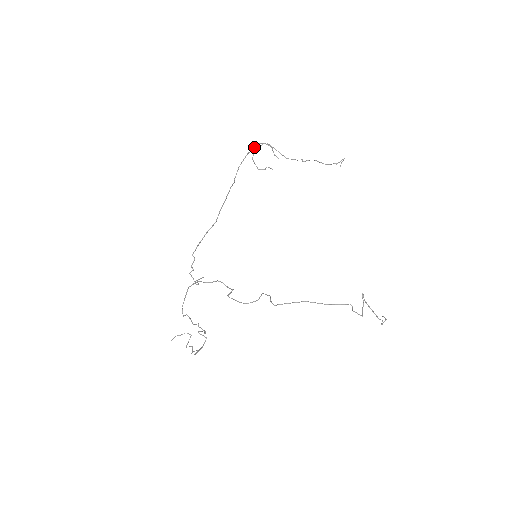
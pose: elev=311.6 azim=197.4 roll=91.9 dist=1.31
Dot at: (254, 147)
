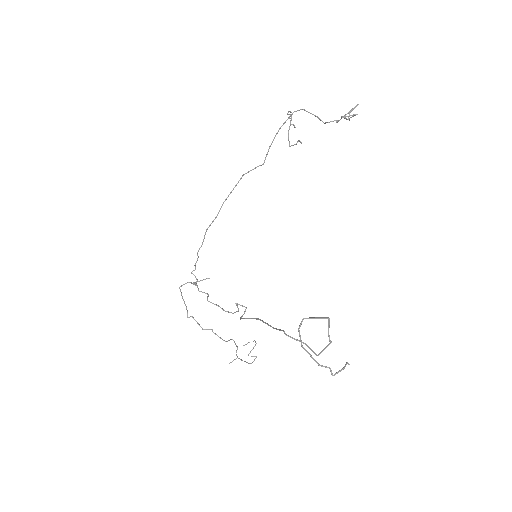
Dot at: (287, 119)
